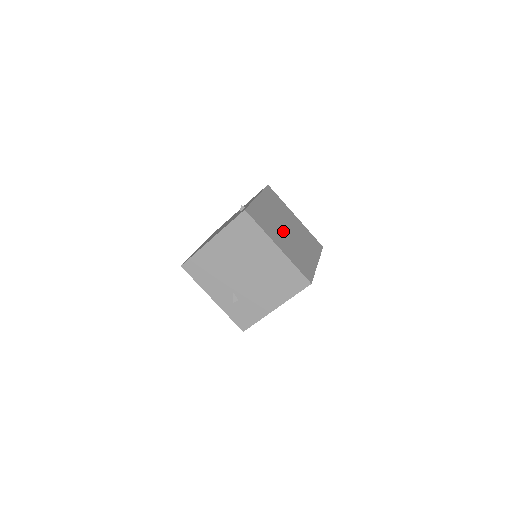
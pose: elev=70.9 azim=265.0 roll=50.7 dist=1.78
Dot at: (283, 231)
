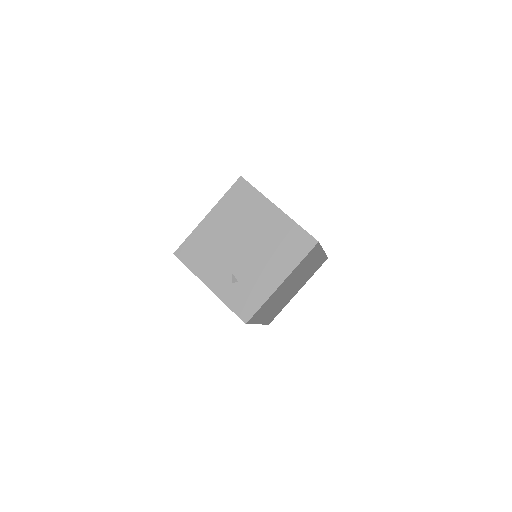
Dot at: occluded
